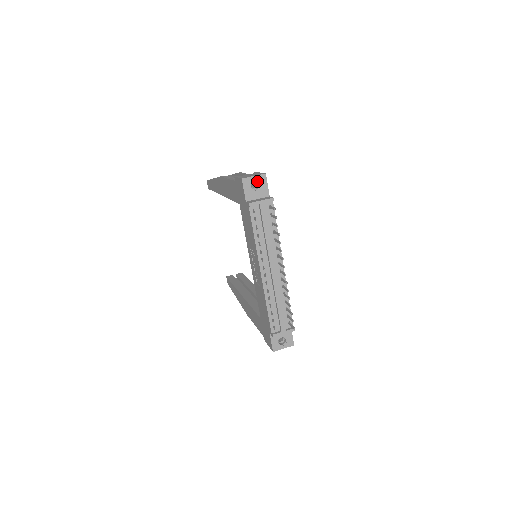
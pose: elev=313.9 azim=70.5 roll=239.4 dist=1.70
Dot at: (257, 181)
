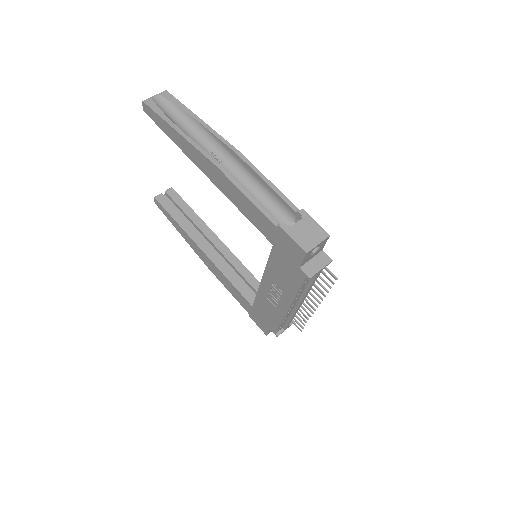
Dot at: occluded
